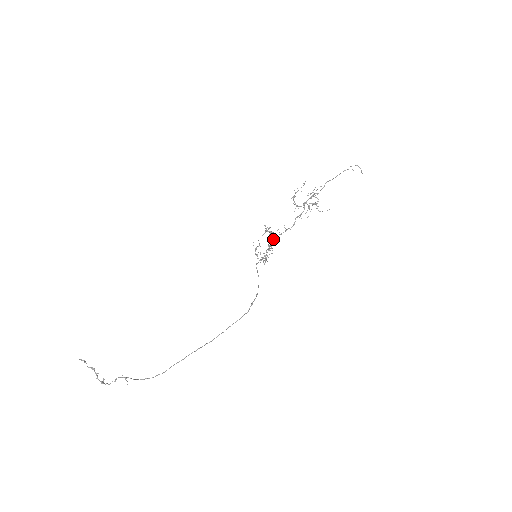
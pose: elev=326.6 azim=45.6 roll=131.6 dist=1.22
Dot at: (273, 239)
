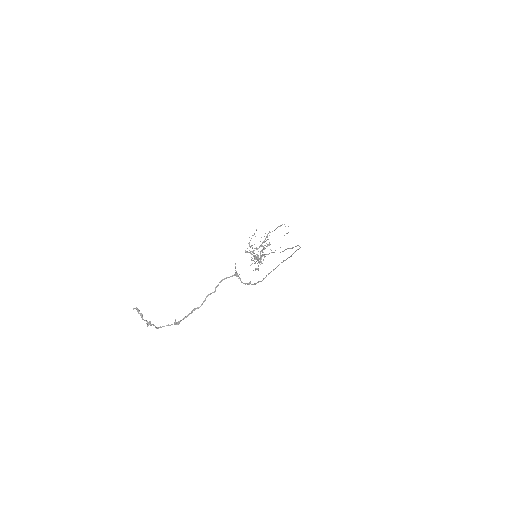
Dot at: (256, 257)
